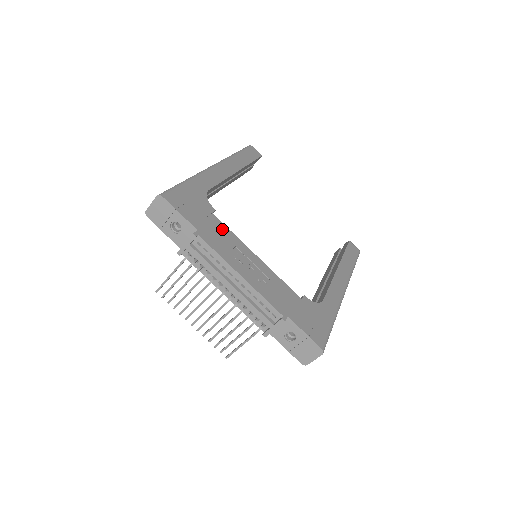
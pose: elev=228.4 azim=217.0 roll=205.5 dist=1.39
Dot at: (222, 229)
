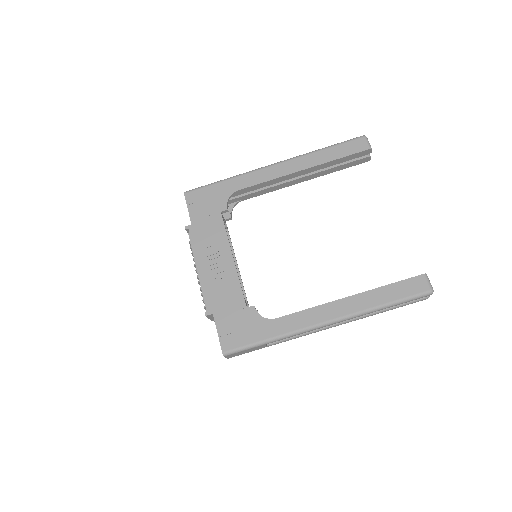
Dot at: (218, 227)
